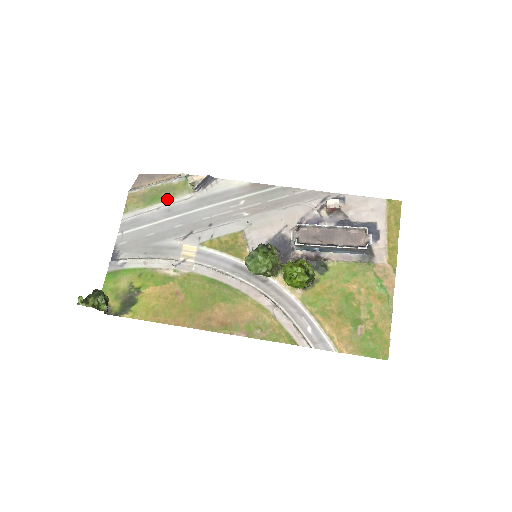
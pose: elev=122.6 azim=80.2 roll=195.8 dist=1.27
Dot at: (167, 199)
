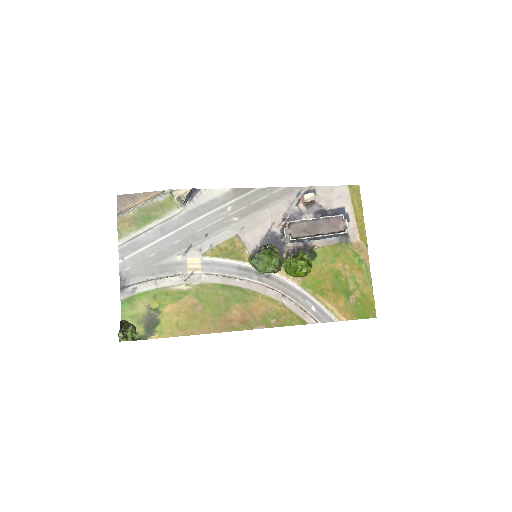
Dot at: (158, 218)
